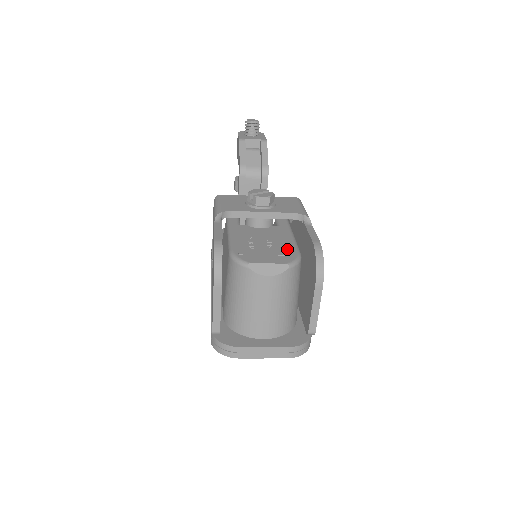
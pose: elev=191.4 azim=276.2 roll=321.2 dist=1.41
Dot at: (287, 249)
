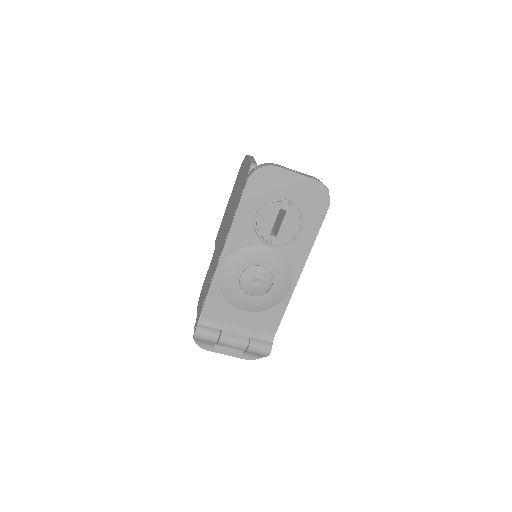
Dot at: occluded
